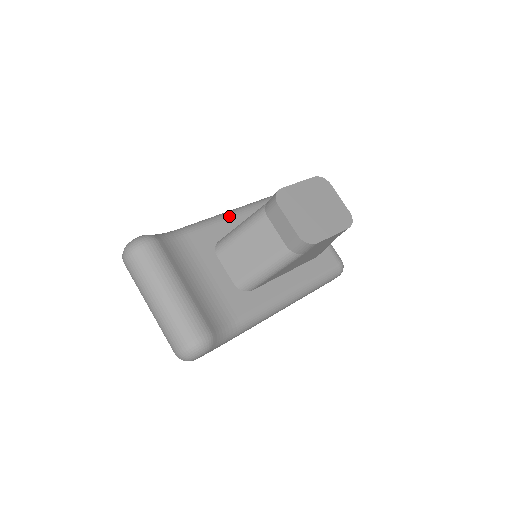
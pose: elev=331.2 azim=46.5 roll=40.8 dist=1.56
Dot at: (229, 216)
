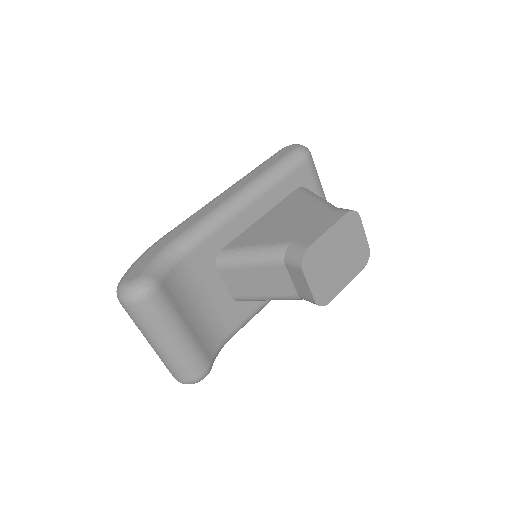
Dot at: (233, 213)
